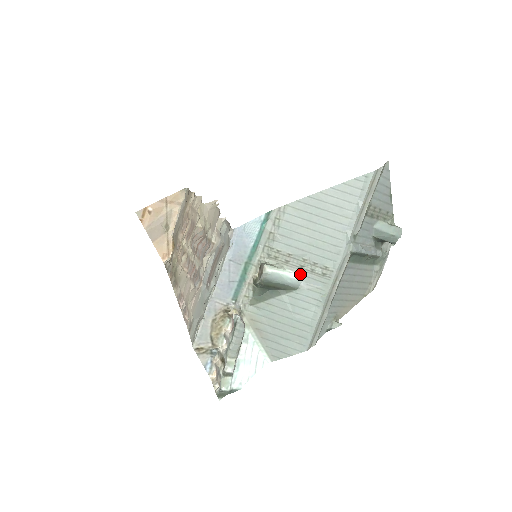
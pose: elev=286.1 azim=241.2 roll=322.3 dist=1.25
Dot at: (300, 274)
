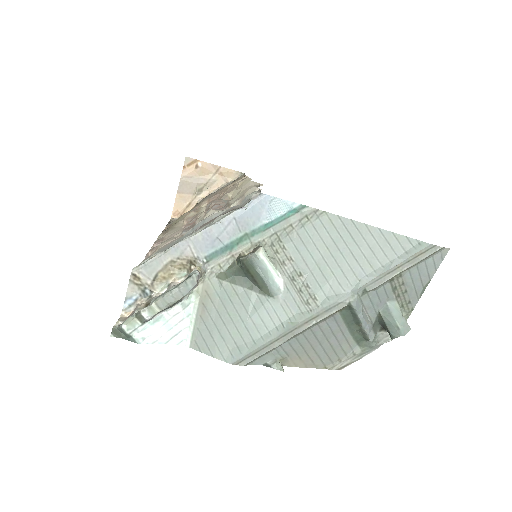
Dot at: (286, 285)
